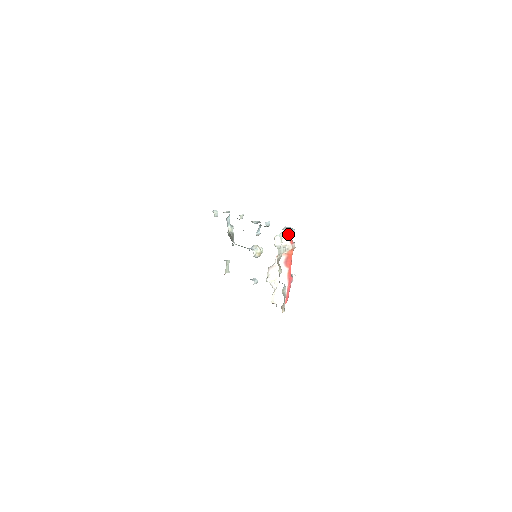
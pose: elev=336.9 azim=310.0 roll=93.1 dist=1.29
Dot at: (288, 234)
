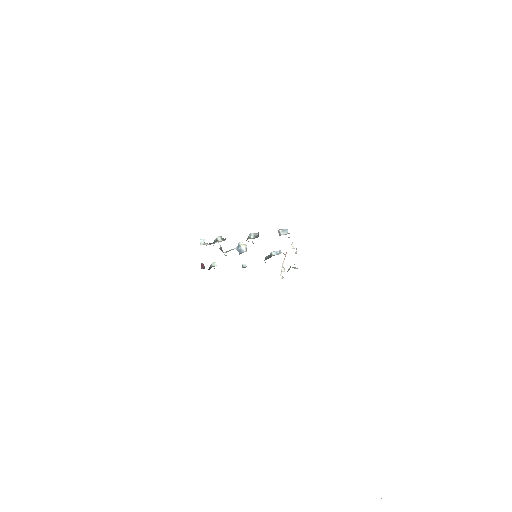
Dot at: occluded
